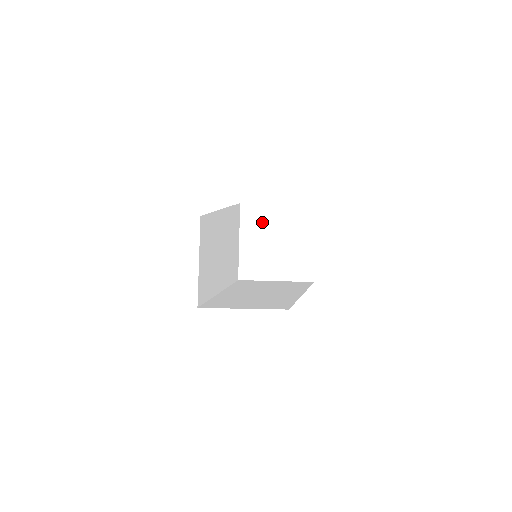
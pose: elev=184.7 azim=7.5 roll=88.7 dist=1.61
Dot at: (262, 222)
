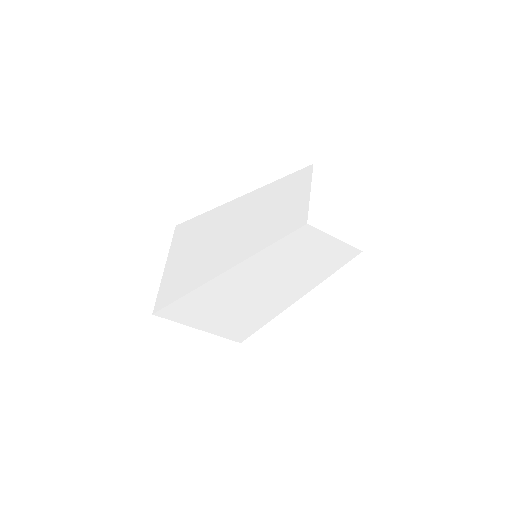
Dot at: (328, 186)
